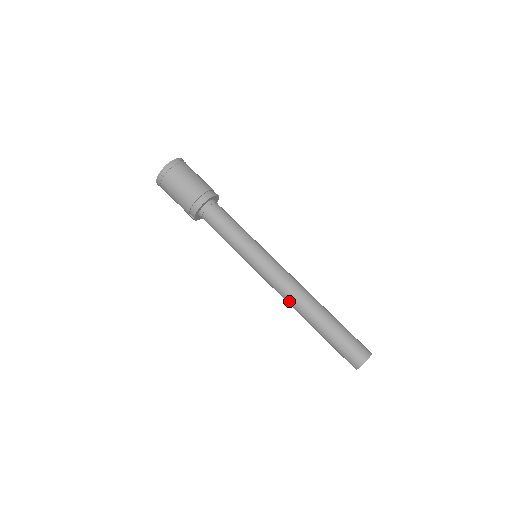
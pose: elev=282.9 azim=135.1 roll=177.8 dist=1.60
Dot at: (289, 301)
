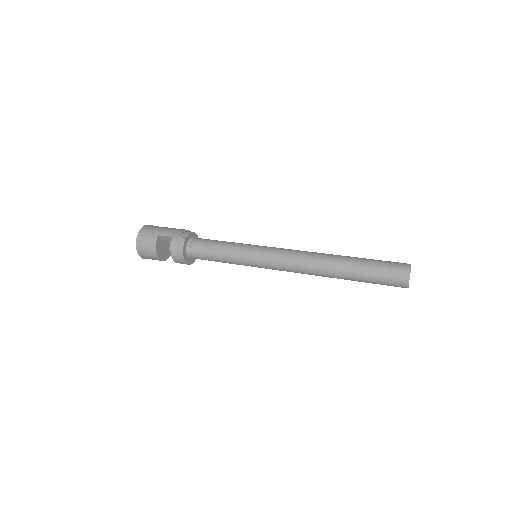
Dot at: (310, 254)
